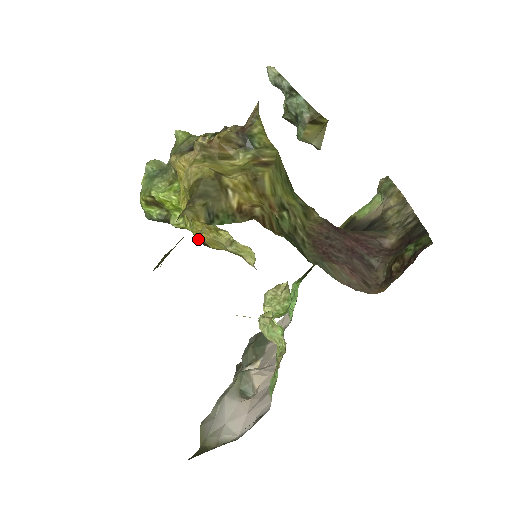
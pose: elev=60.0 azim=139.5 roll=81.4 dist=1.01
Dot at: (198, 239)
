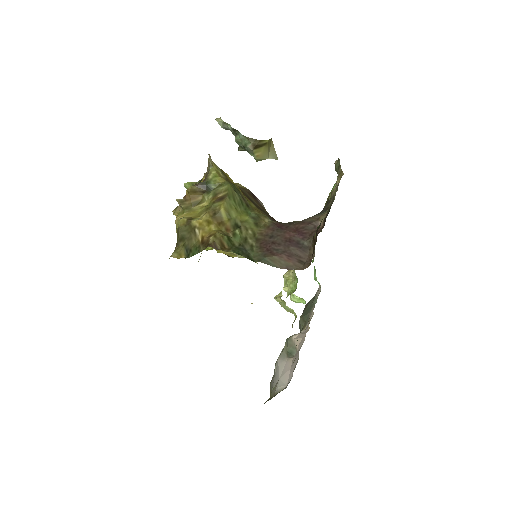
Dot at: occluded
